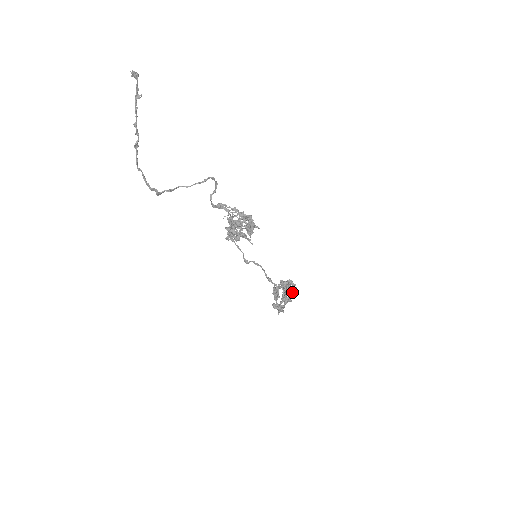
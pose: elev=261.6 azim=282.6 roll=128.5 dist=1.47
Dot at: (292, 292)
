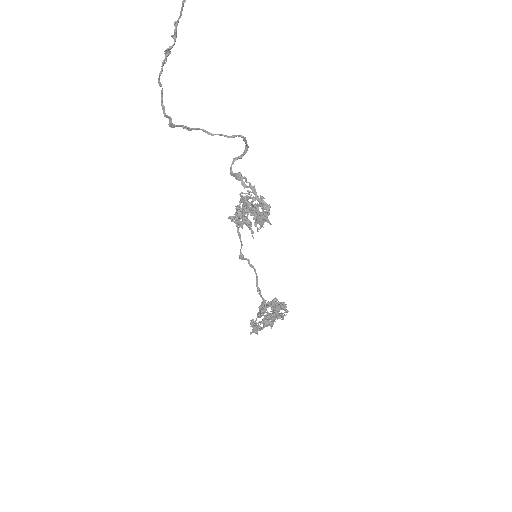
Dot at: (279, 317)
